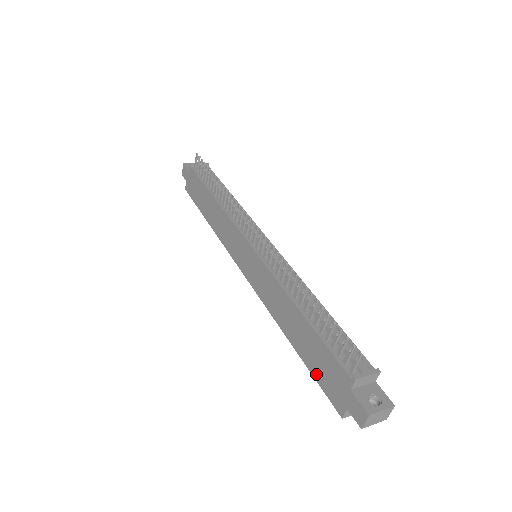
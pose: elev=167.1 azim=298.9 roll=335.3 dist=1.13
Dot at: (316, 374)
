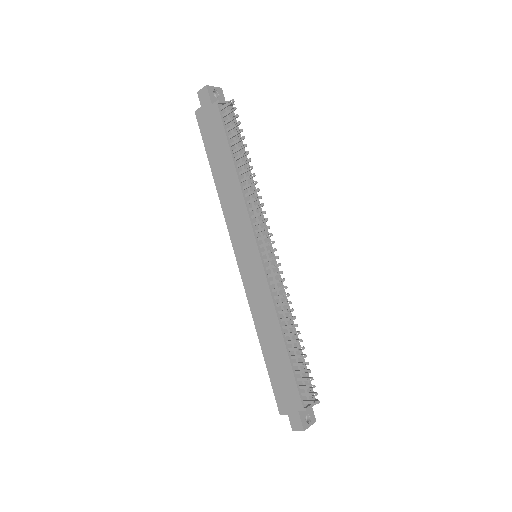
Dot at: (274, 381)
